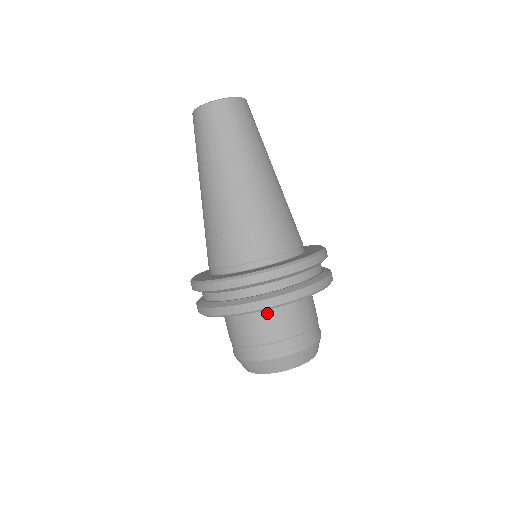
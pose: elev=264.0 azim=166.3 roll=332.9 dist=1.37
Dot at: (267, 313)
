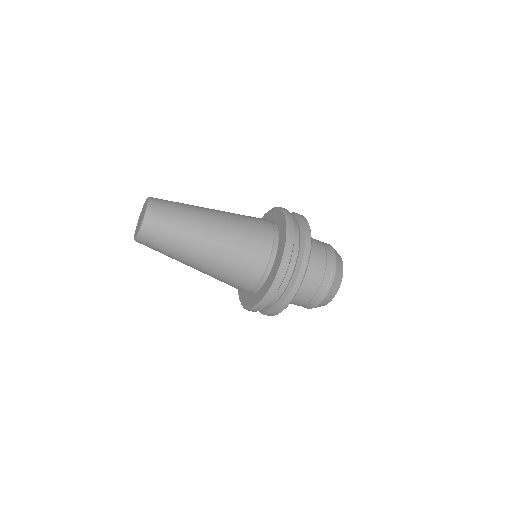
Dot at: occluded
